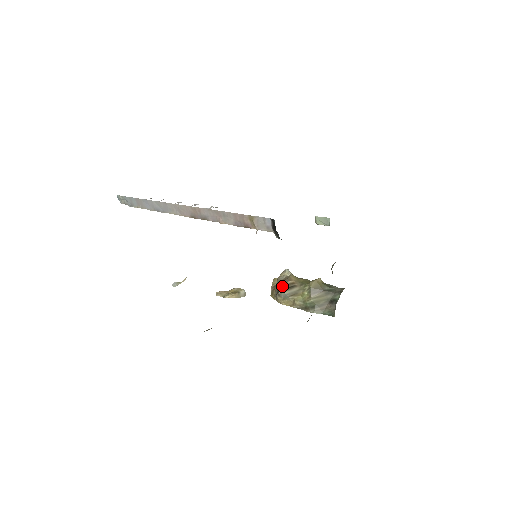
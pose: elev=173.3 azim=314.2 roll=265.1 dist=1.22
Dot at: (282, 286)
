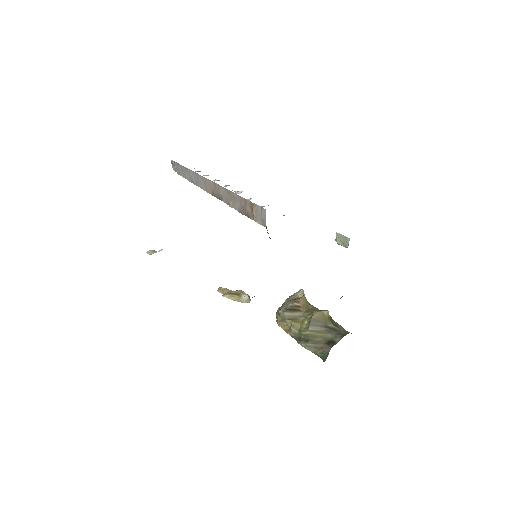
Dot at: occluded
